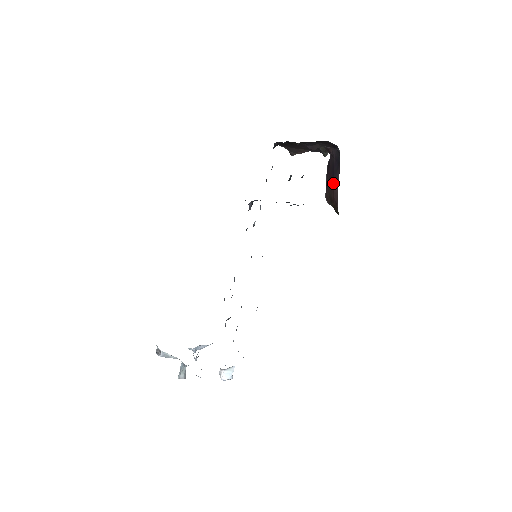
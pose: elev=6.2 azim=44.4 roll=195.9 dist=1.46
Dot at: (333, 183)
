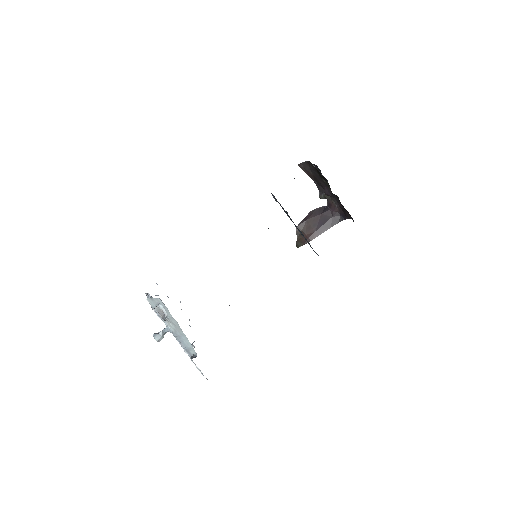
Dot at: (316, 229)
